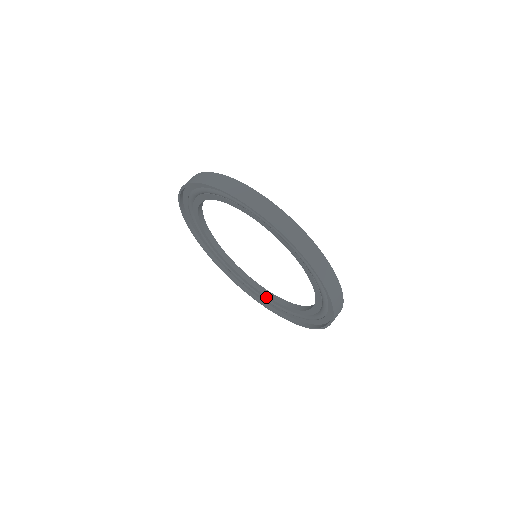
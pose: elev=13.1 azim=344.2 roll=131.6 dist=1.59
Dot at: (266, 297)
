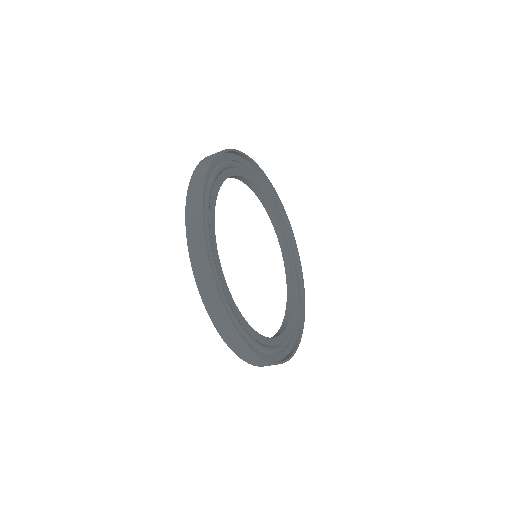
Dot at: occluded
